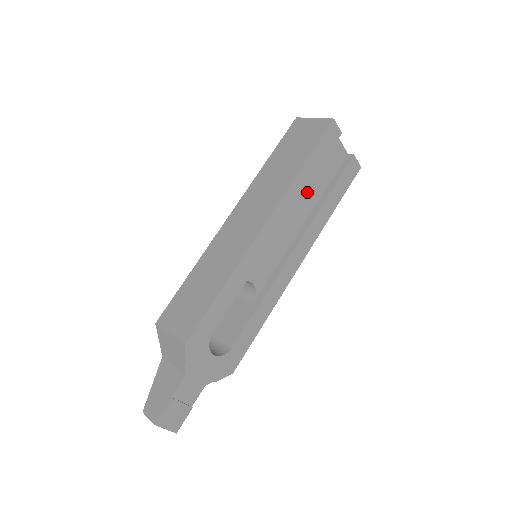
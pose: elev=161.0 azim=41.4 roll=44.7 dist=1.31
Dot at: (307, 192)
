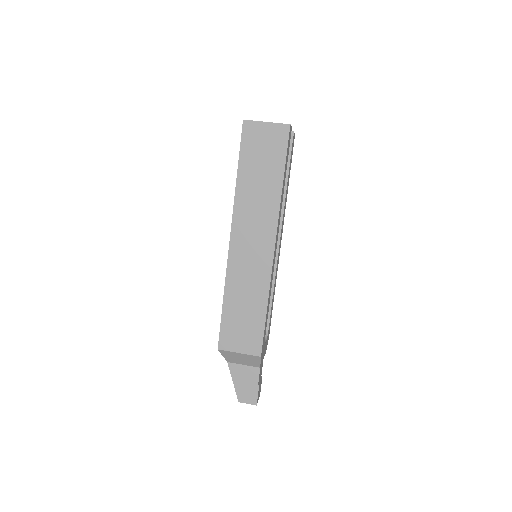
Dot at: occluded
